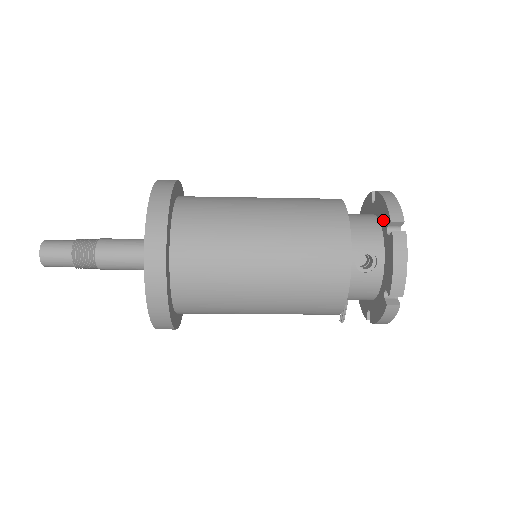
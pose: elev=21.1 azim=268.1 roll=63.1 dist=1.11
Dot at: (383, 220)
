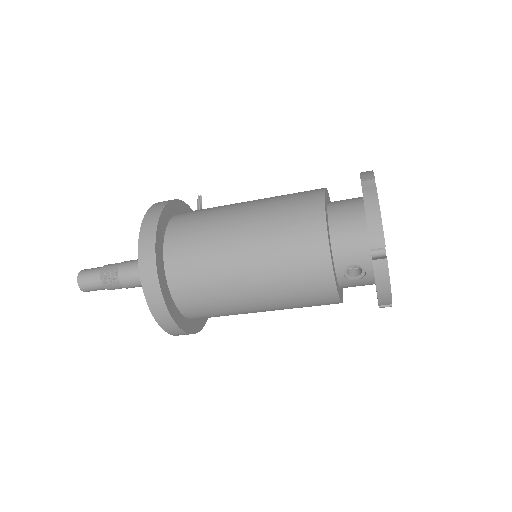
Dot at: occluded
